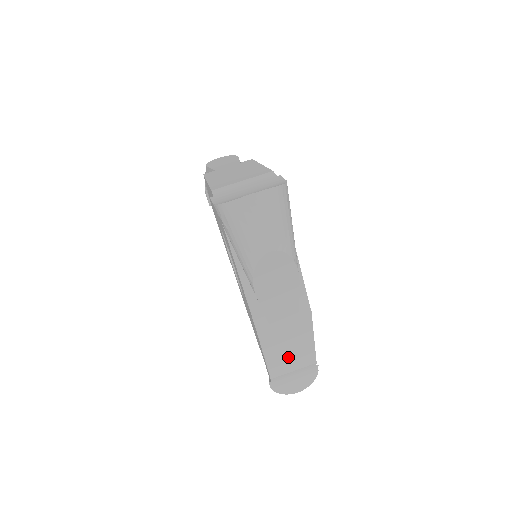
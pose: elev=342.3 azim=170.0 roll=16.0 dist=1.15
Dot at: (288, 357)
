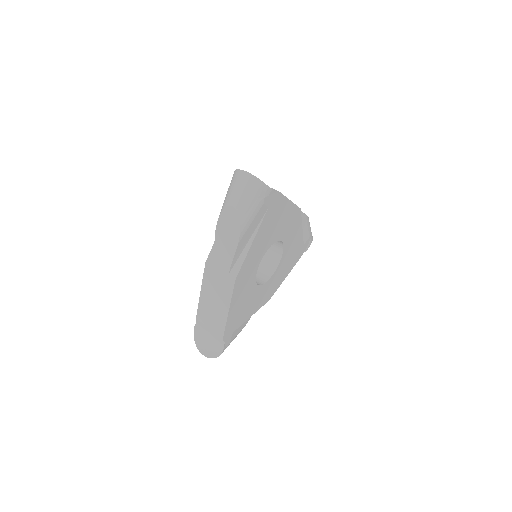
Dot at: (211, 308)
